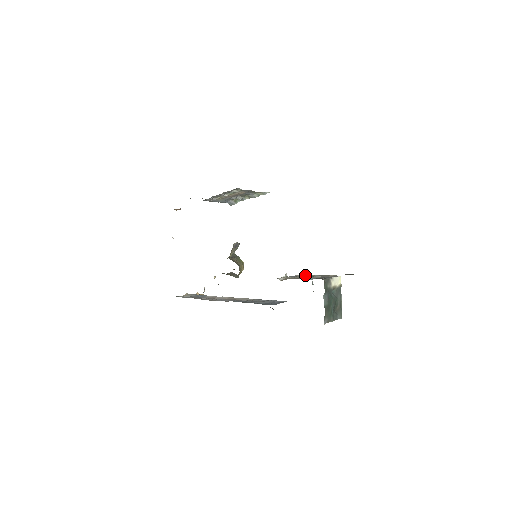
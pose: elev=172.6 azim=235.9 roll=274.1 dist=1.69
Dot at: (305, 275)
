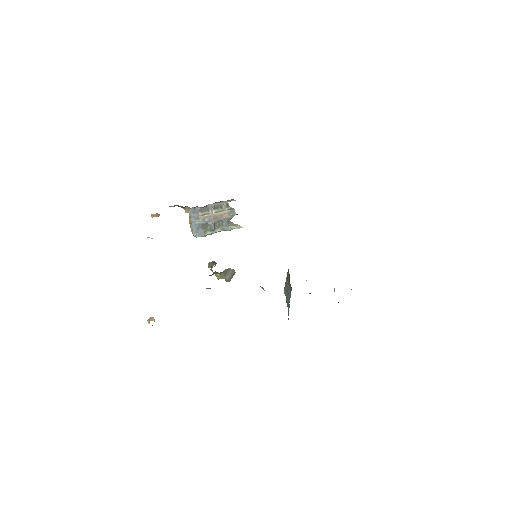
Dot at: occluded
